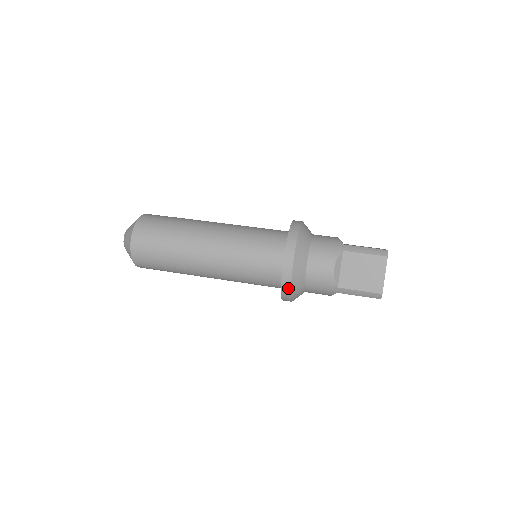
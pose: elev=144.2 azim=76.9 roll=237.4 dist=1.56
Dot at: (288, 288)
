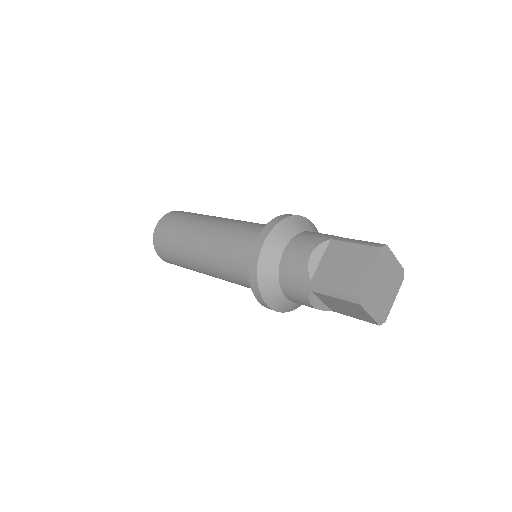
Dot at: (255, 269)
